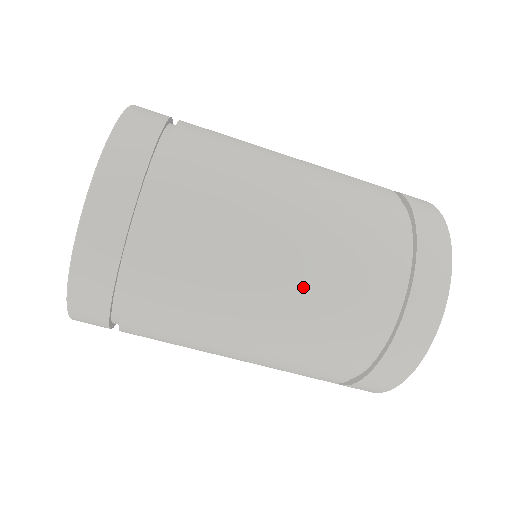
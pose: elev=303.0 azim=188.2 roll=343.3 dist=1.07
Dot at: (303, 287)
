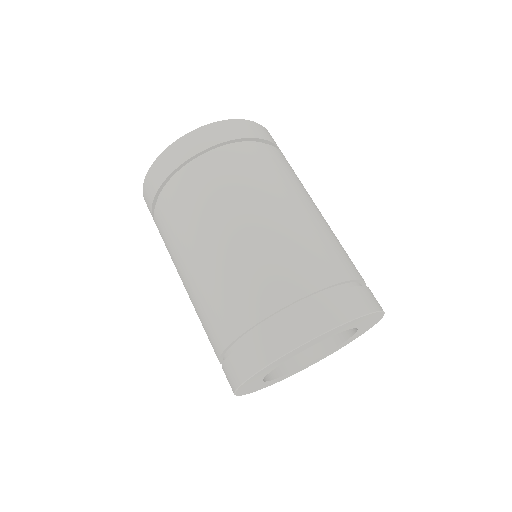
Dot at: (240, 251)
